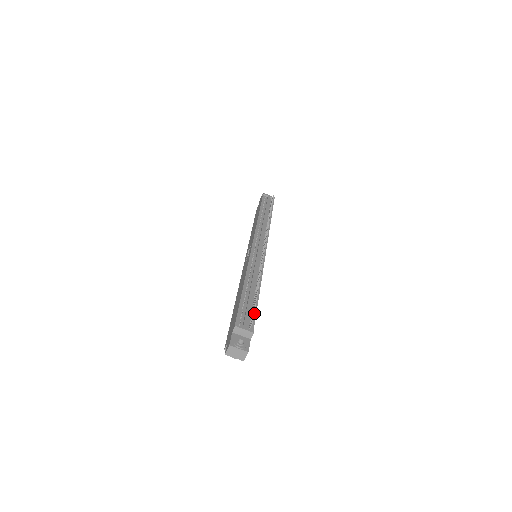
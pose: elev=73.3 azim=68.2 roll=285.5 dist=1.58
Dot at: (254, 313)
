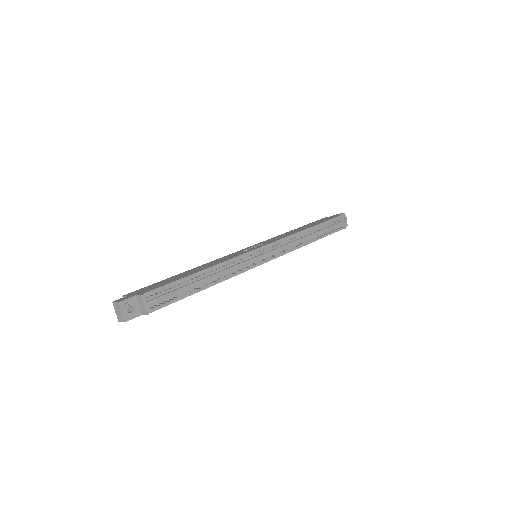
Dot at: occluded
